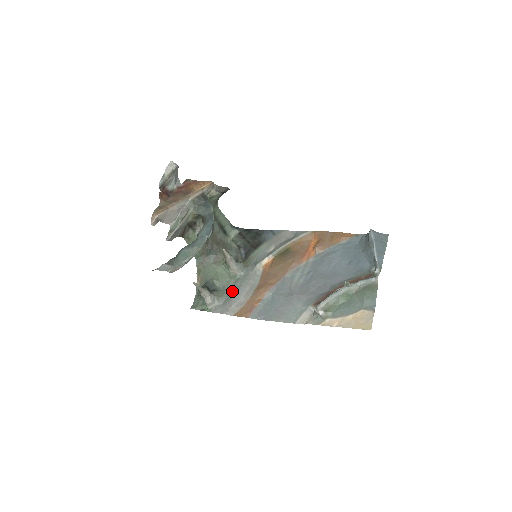
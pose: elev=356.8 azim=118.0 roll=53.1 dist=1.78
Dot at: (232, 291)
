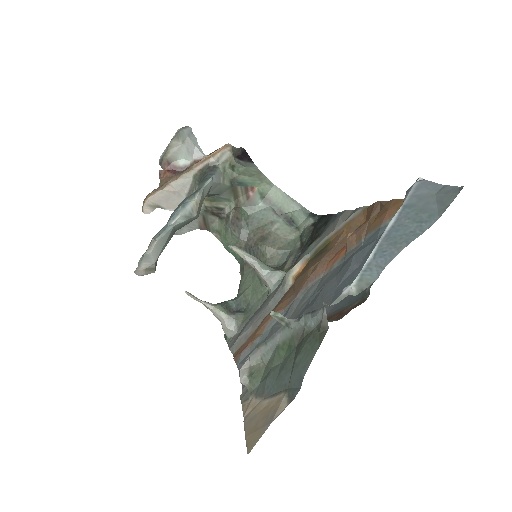
Dot at: (253, 315)
